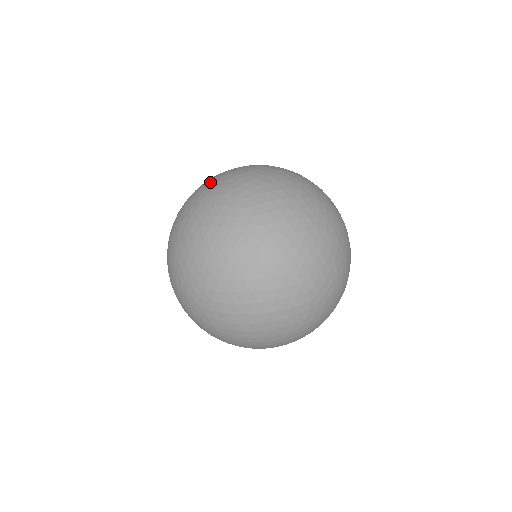
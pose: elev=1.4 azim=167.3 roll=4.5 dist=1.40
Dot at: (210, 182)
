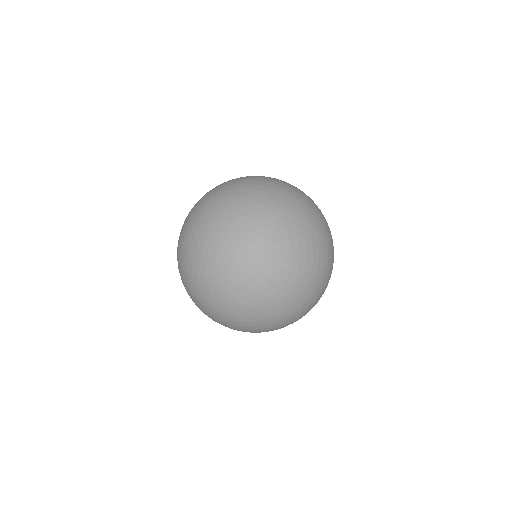
Dot at: occluded
